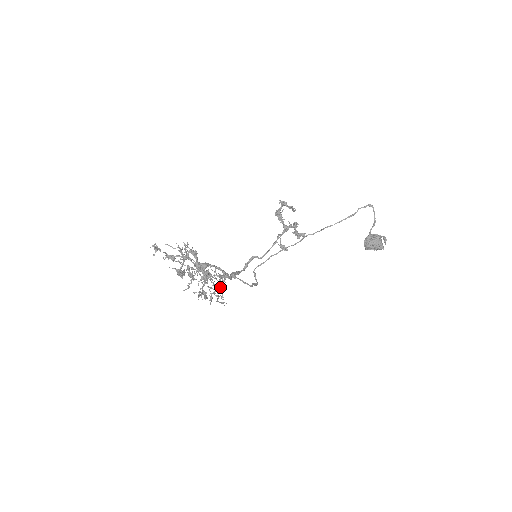
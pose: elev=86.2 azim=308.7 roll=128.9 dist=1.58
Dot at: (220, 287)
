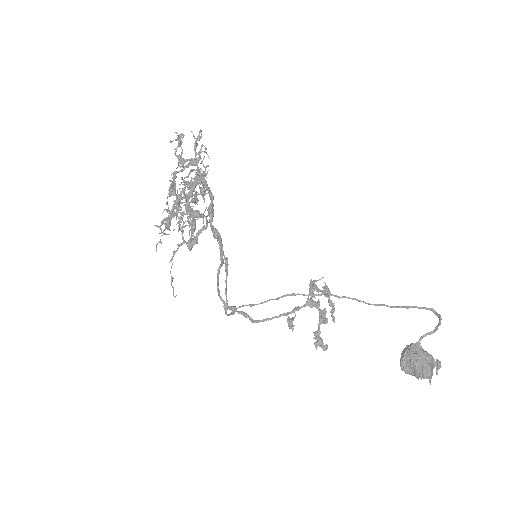
Dot at: (193, 213)
